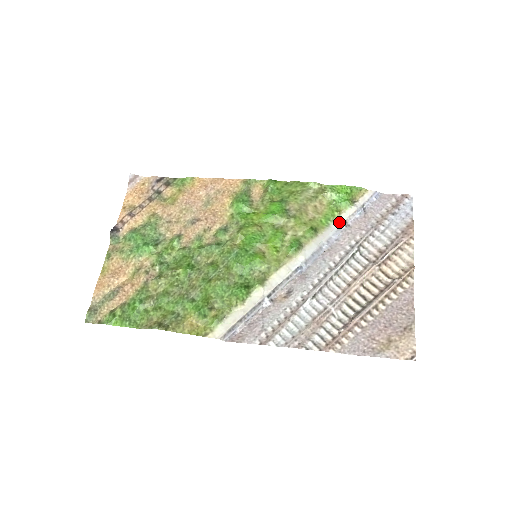
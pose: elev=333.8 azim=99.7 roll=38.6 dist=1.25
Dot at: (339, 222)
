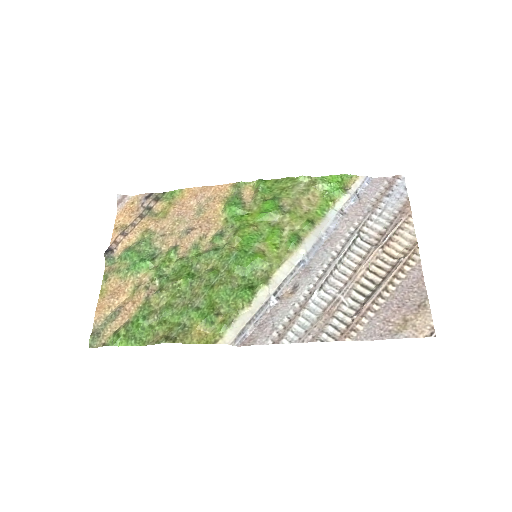
Dot at: (335, 211)
